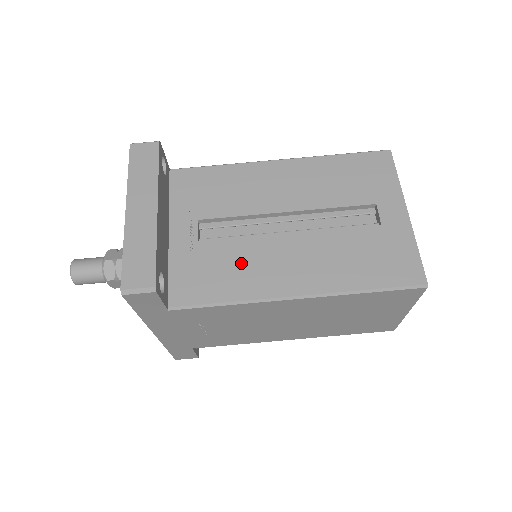
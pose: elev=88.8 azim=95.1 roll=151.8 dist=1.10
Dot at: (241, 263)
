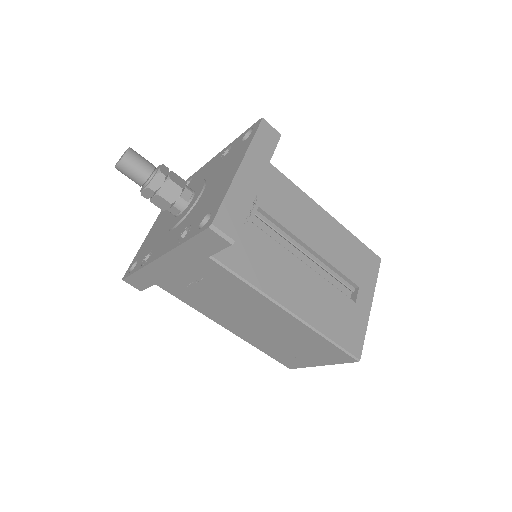
Dot at: (271, 262)
